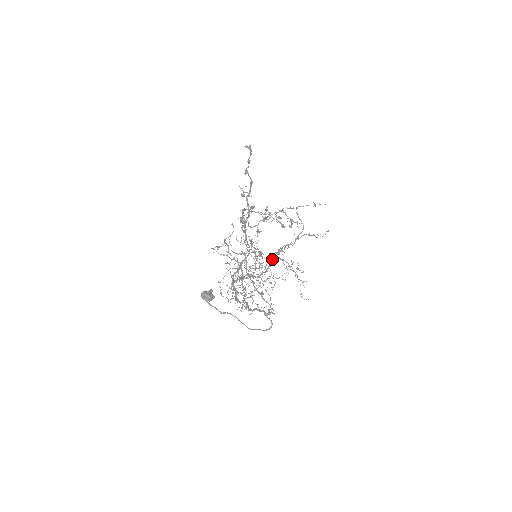
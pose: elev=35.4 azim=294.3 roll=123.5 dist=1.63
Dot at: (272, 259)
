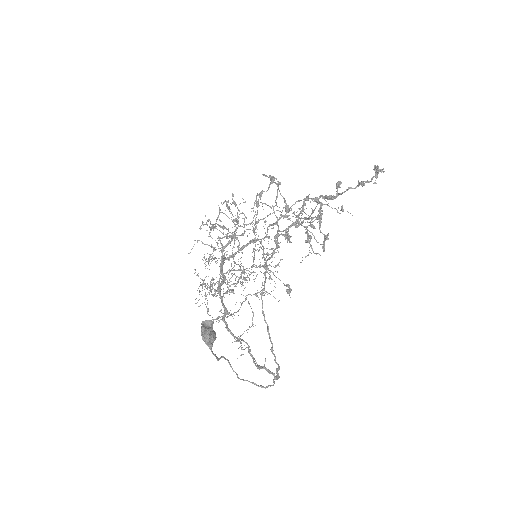
Dot at: occluded
